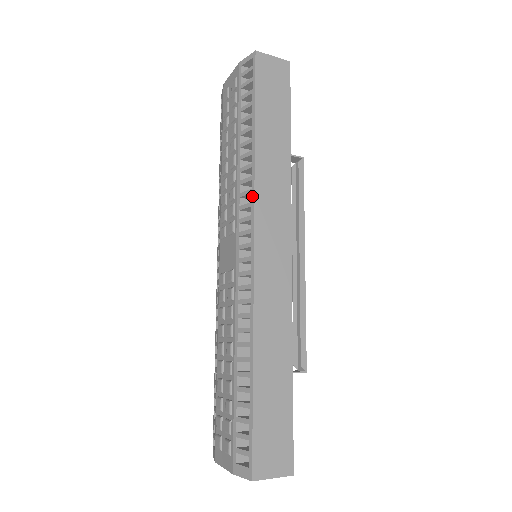
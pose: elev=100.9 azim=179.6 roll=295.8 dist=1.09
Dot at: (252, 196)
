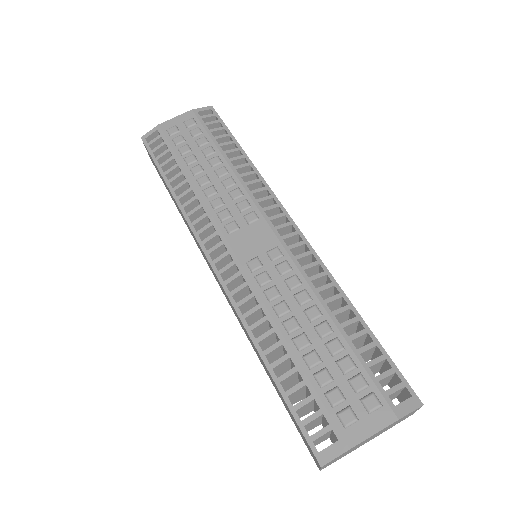
Dot at: (270, 191)
